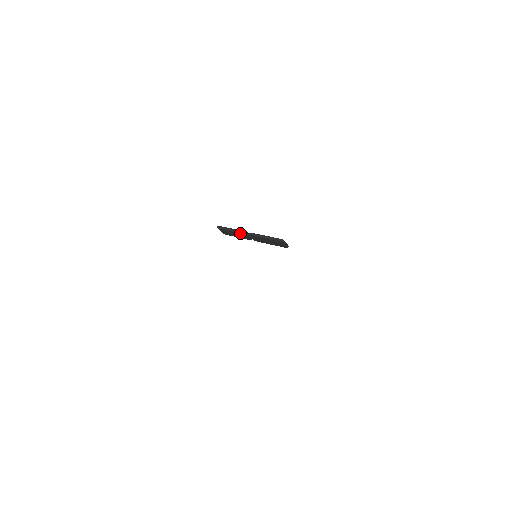
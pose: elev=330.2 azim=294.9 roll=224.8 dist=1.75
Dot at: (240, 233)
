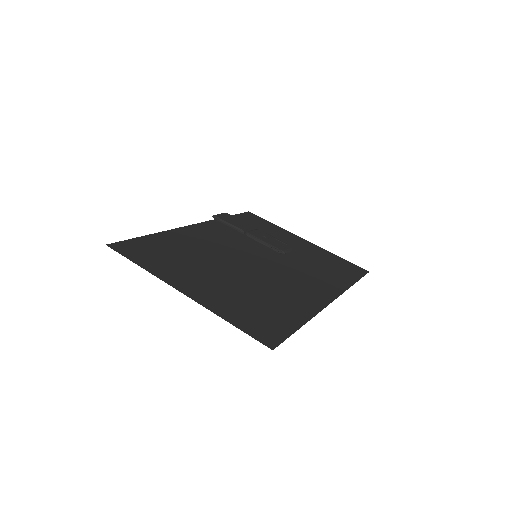
Dot at: (237, 230)
